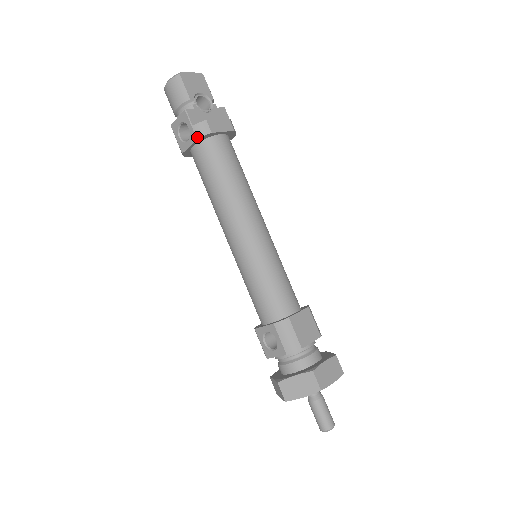
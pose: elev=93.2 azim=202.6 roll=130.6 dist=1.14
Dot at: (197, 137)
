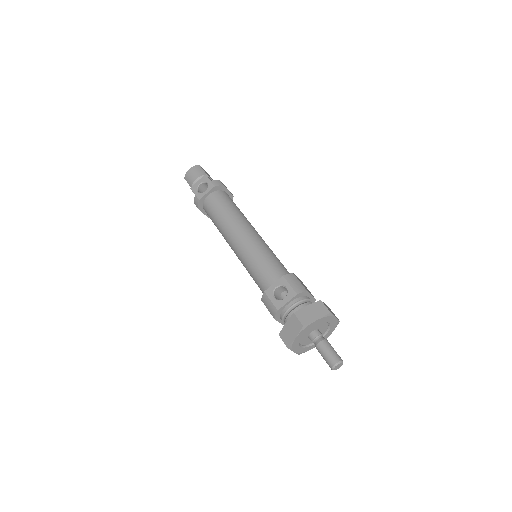
Dot at: (214, 186)
